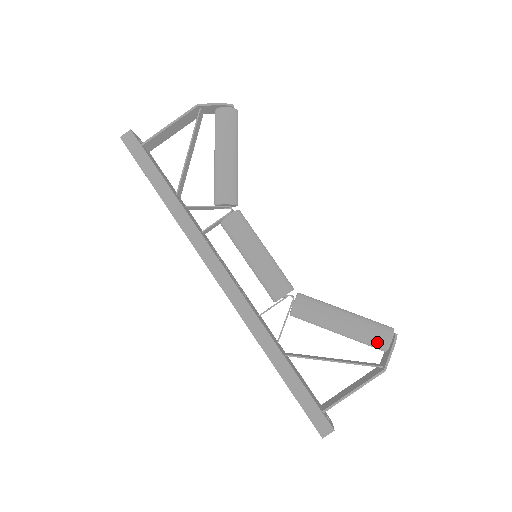
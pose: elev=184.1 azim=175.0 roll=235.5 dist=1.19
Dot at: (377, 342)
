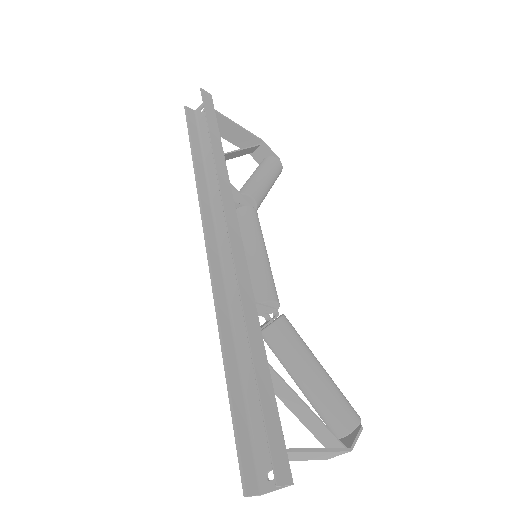
Dot at: (347, 414)
